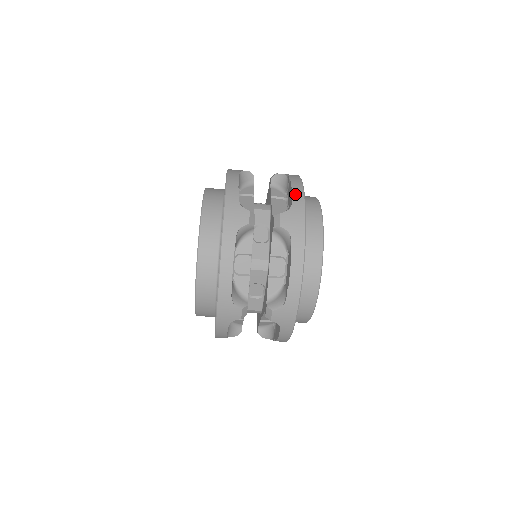
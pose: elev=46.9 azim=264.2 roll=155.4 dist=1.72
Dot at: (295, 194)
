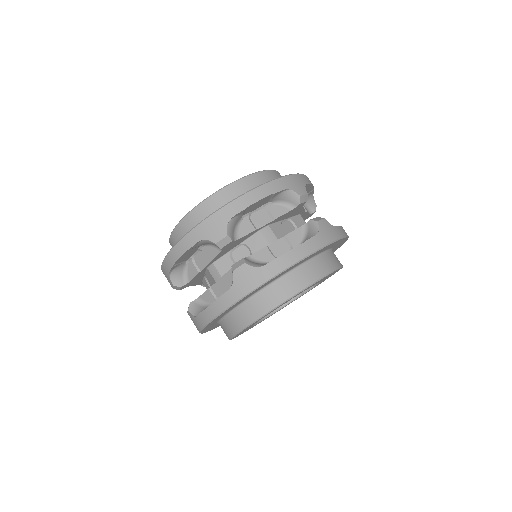
Dot at: occluded
